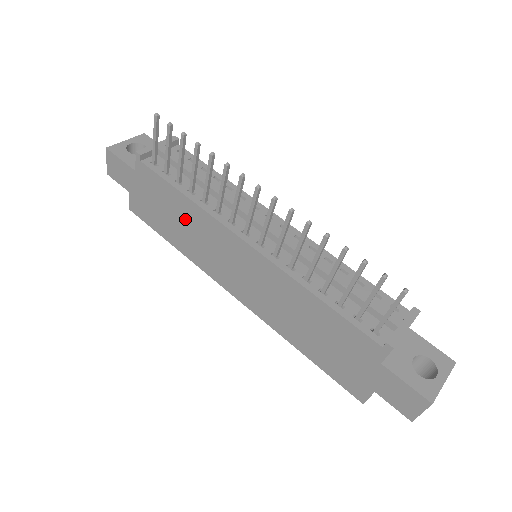
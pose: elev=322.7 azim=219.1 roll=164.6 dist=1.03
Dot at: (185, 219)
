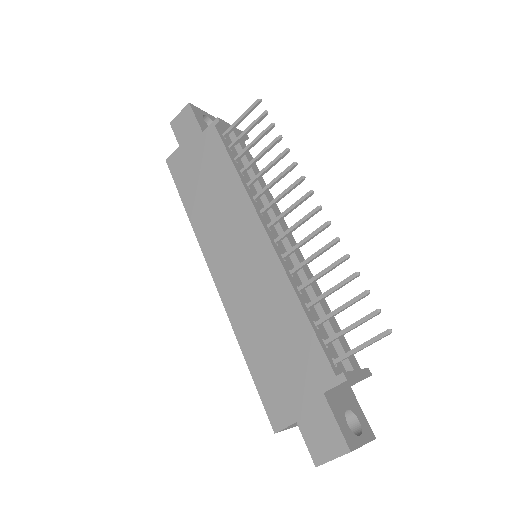
Dot at: (219, 190)
